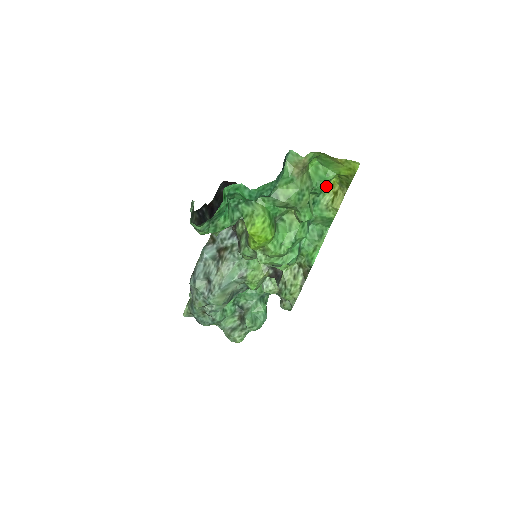
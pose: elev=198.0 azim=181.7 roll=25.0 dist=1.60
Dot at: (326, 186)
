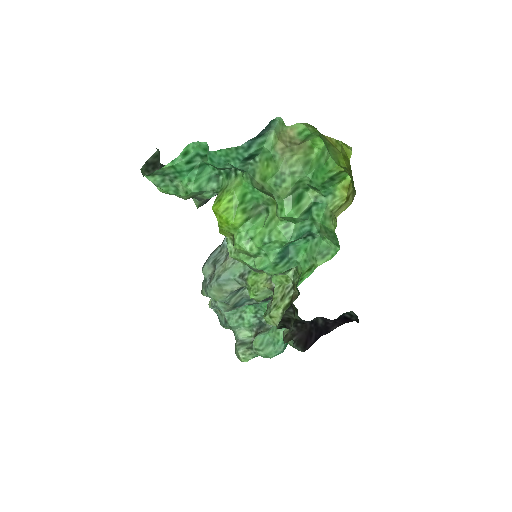
Dot at: (340, 186)
